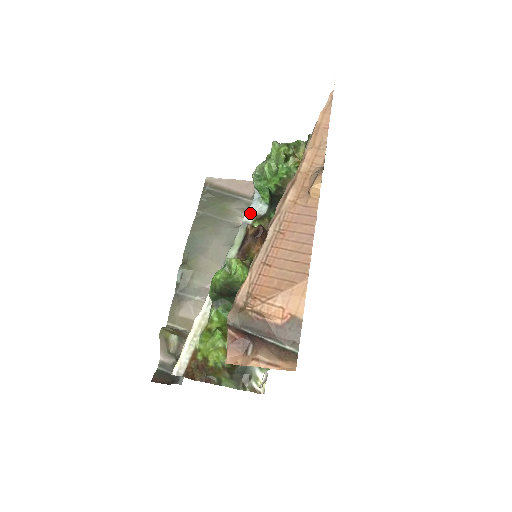
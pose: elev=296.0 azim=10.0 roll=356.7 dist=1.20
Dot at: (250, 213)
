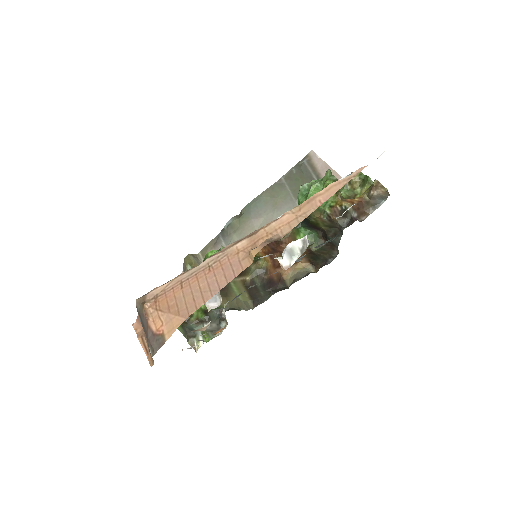
Dot at: occluded
